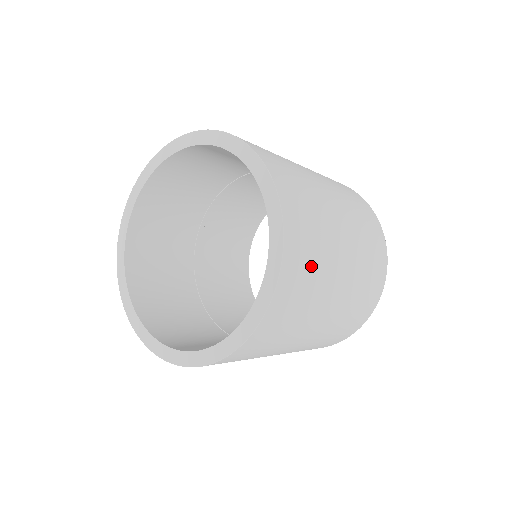
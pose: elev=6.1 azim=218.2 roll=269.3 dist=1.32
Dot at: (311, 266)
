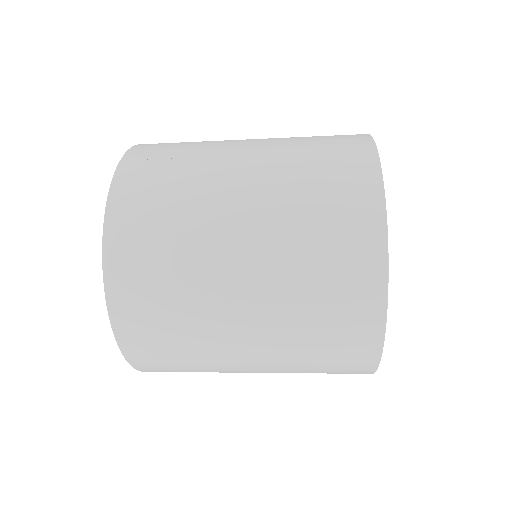
Dot at: (164, 190)
